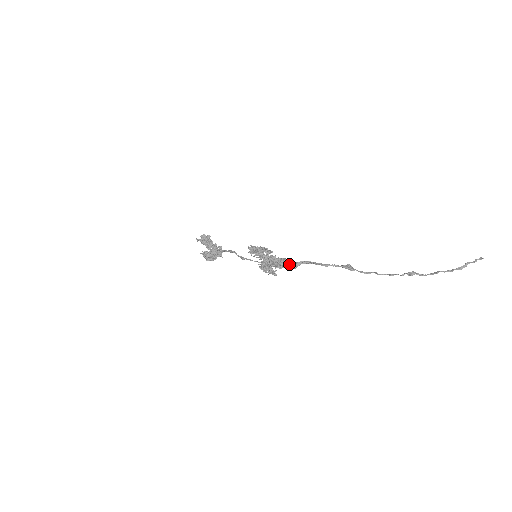
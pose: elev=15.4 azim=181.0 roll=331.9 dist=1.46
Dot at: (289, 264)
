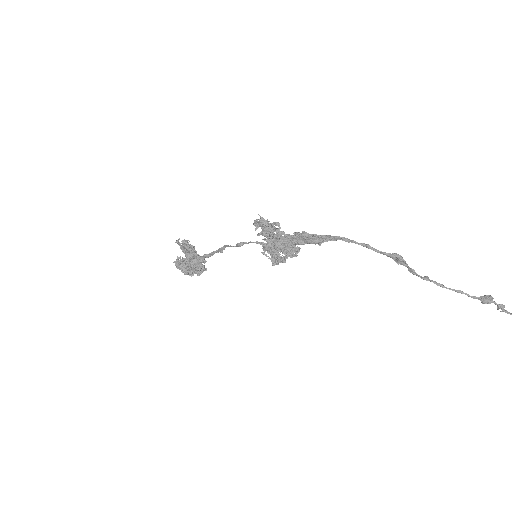
Dot at: (311, 235)
